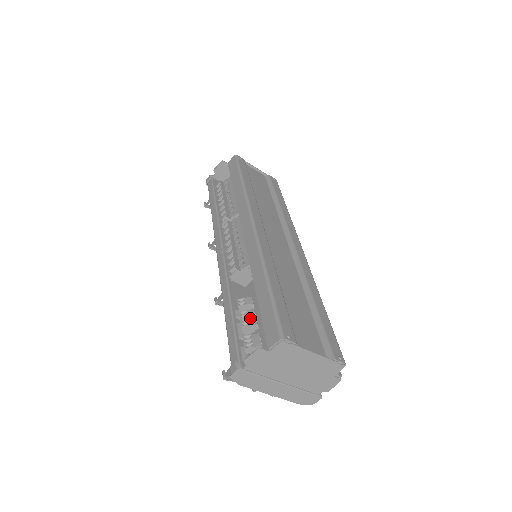
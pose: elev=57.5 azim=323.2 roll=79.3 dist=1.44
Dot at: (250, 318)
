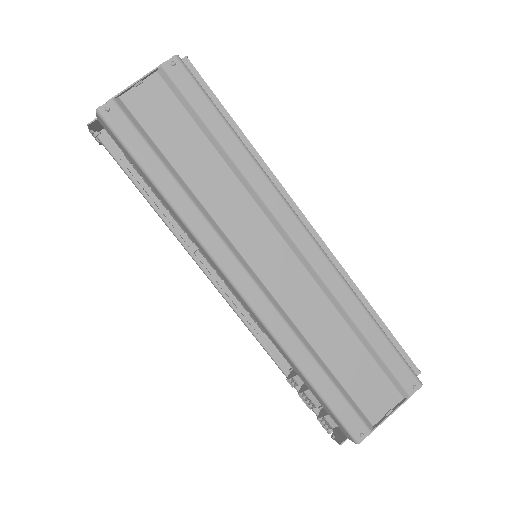
Dot at: (312, 400)
